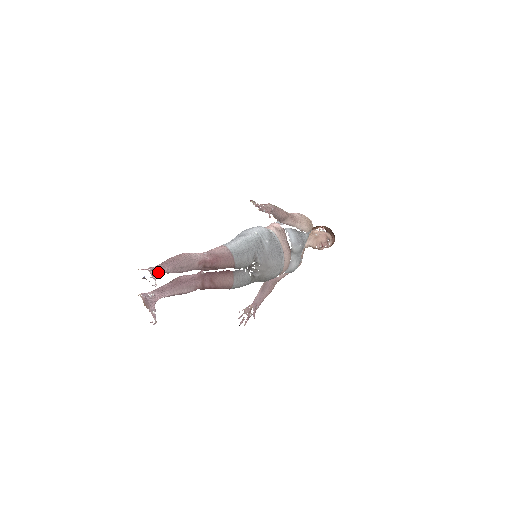
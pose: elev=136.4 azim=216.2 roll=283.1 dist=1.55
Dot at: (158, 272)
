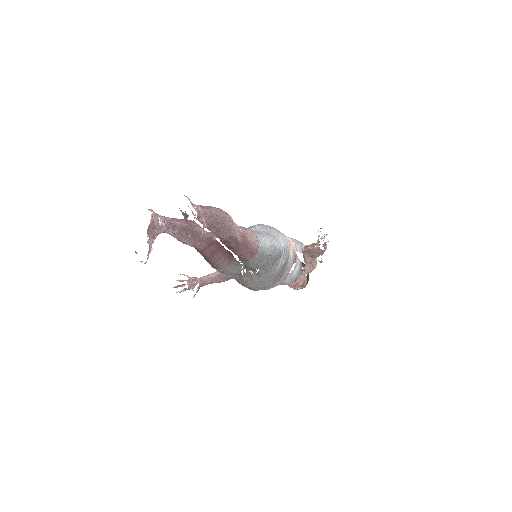
Dot at: (199, 218)
